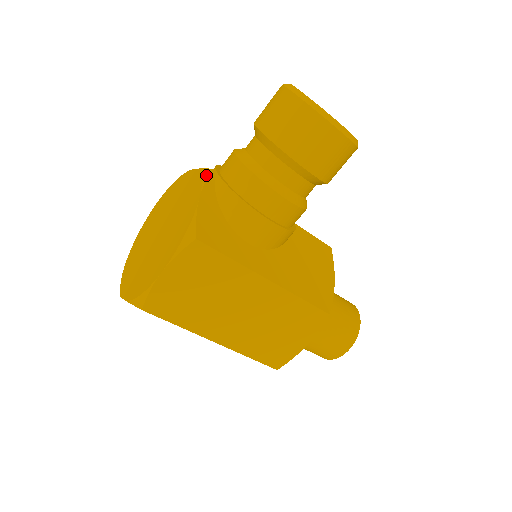
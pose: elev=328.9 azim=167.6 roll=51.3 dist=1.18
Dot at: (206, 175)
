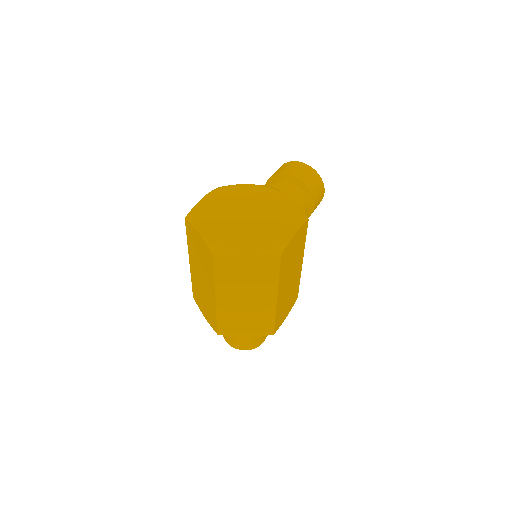
Dot at: (277, 189)
